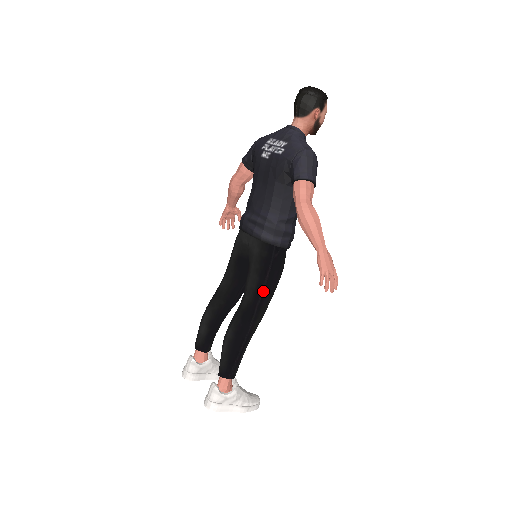
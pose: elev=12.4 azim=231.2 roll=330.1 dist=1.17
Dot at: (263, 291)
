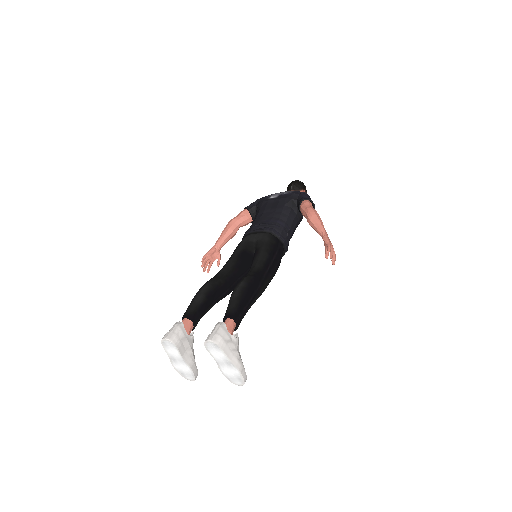
Dot at: (271, 265)
